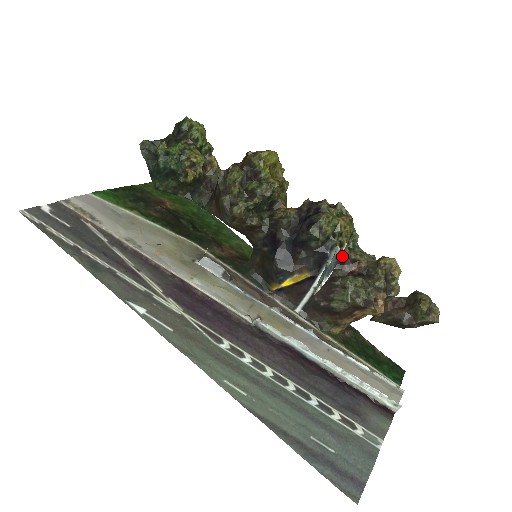
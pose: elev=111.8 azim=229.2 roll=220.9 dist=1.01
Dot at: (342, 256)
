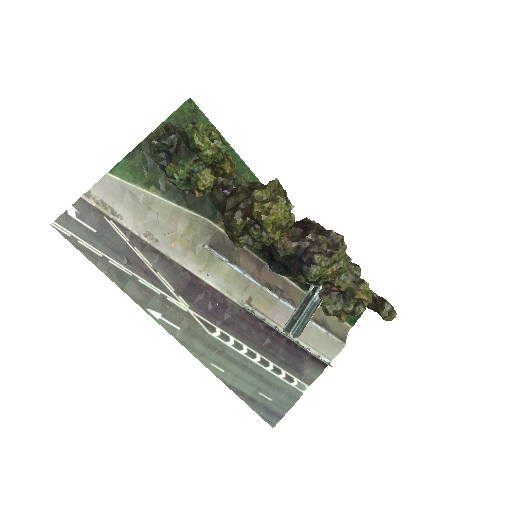
Dot at: occluded
